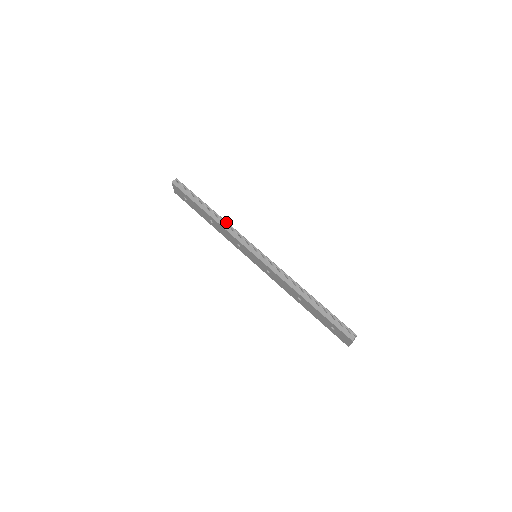
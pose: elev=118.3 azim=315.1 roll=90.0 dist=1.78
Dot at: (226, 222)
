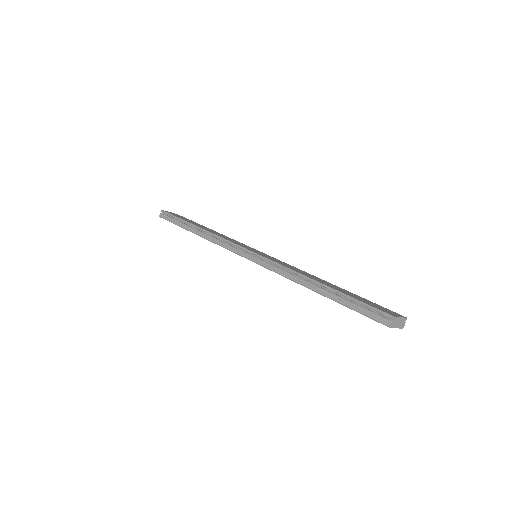
Dot at: (212, 234)
